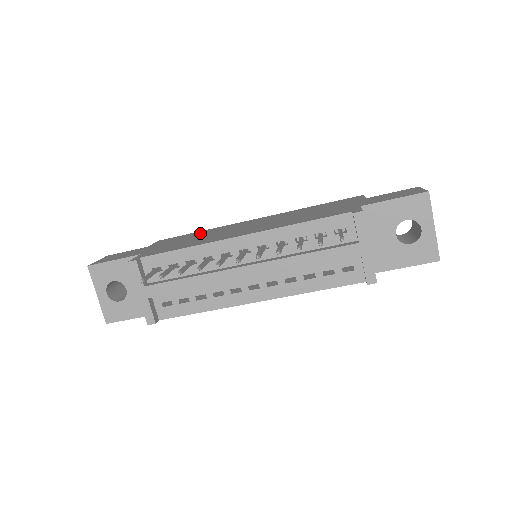
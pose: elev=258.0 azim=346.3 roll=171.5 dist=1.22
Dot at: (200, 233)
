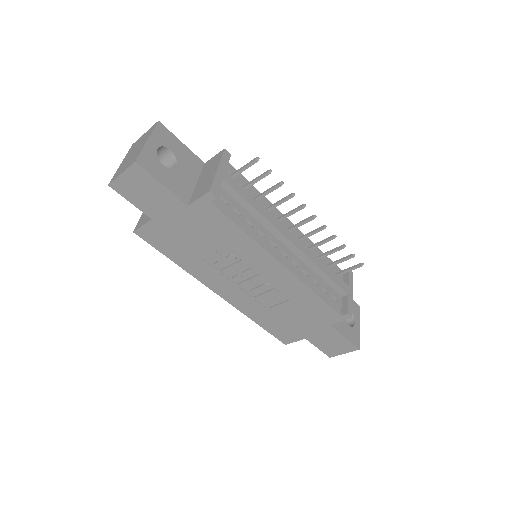
Dot at: occluded
